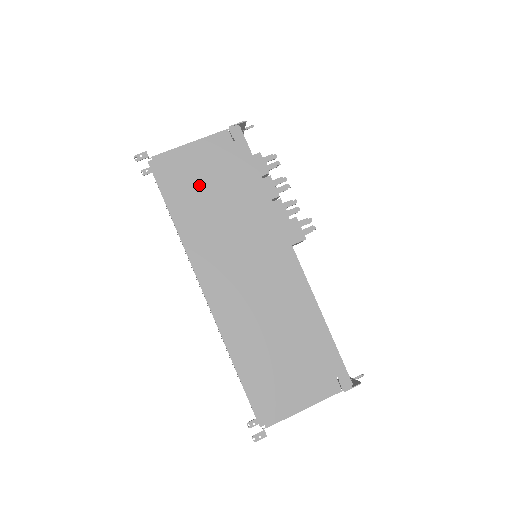
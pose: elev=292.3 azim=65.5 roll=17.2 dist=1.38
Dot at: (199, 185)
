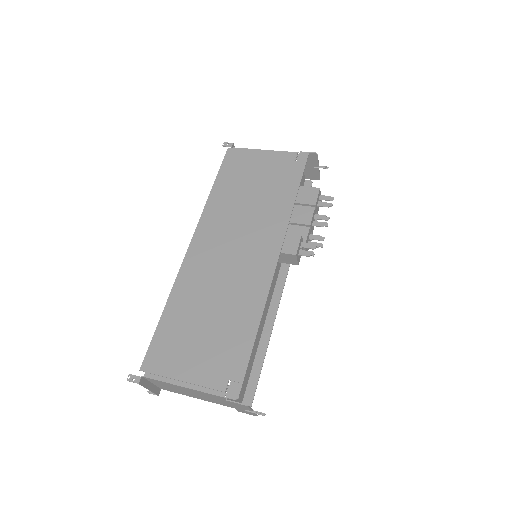
Dot at: (248, 177)
